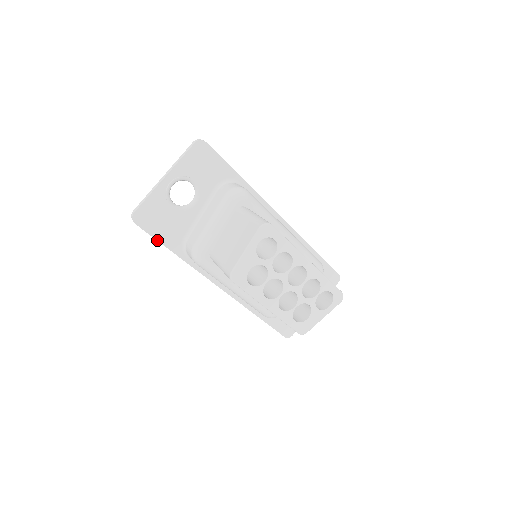
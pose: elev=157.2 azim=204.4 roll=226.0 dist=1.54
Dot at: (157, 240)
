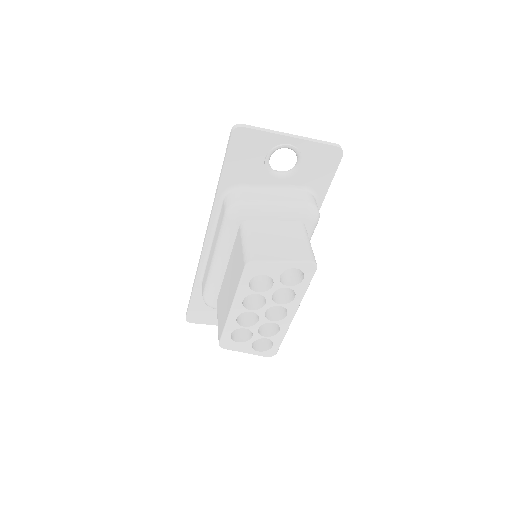
Dot at: (225, 162)
